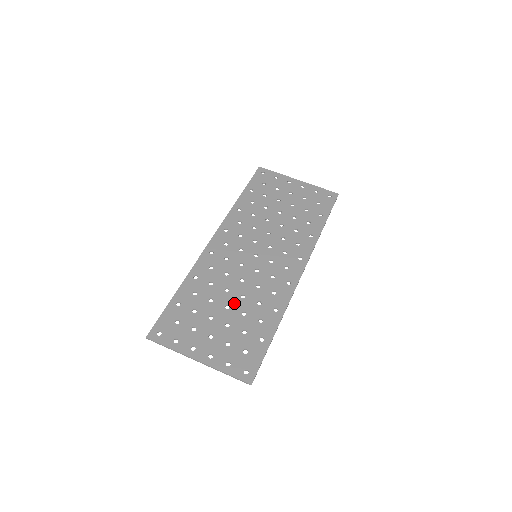
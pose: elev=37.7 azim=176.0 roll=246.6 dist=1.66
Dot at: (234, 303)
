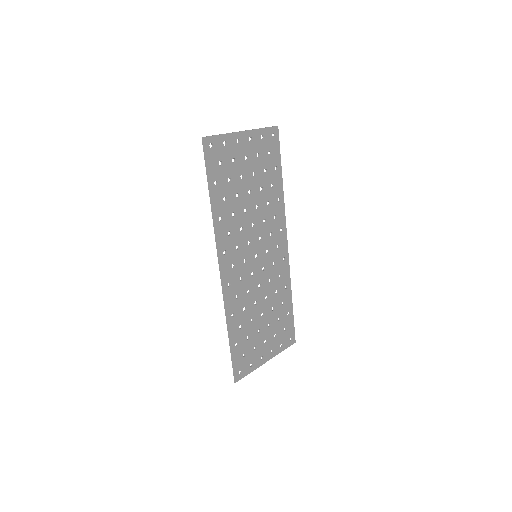
Dot at: (265, 308)
